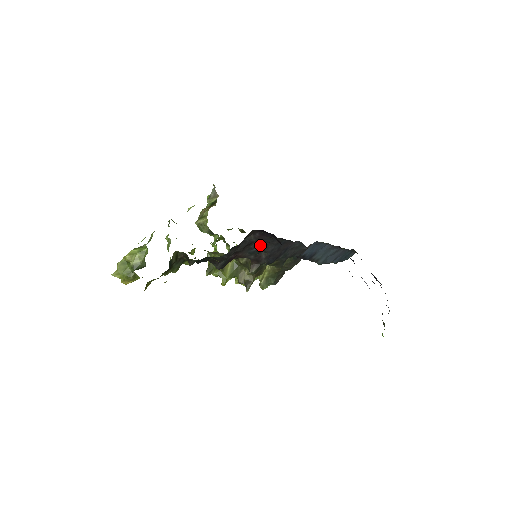
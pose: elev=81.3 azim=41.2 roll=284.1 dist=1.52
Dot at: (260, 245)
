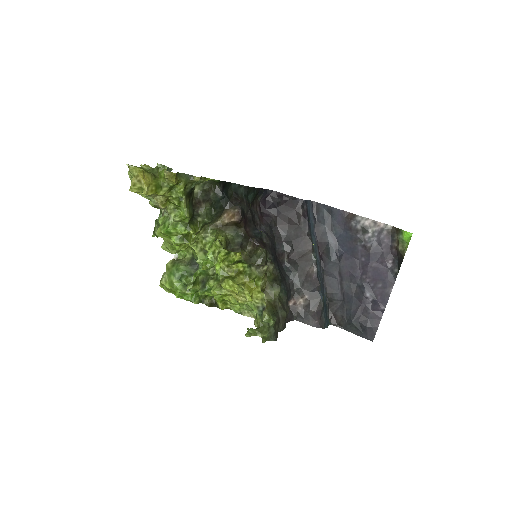
Dot at: (261, 231)
